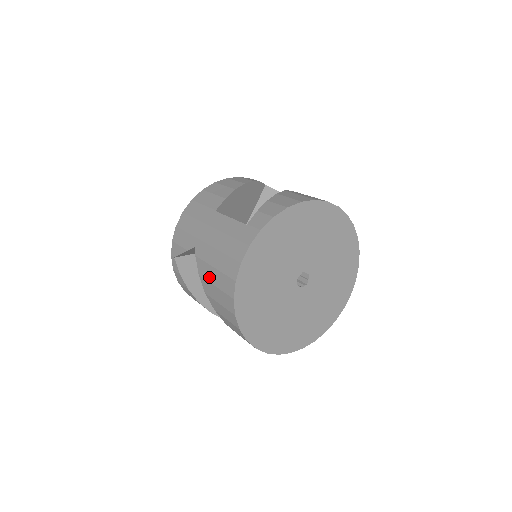
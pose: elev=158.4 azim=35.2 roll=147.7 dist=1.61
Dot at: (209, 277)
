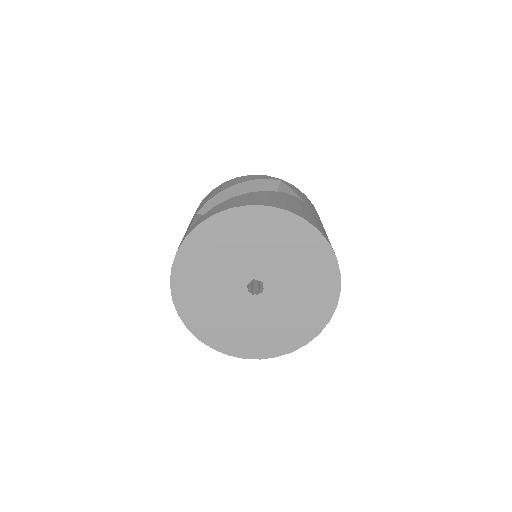
Dot at: occluded
